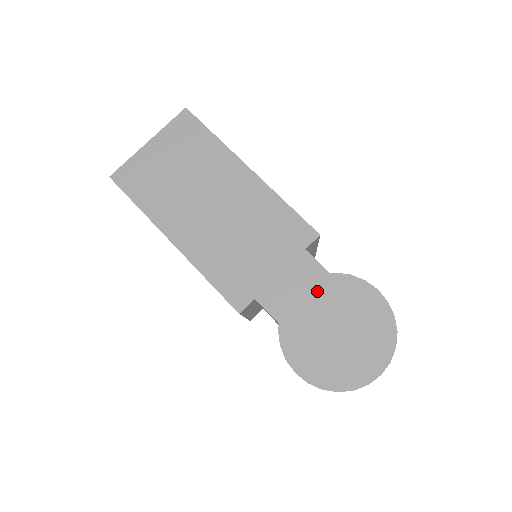
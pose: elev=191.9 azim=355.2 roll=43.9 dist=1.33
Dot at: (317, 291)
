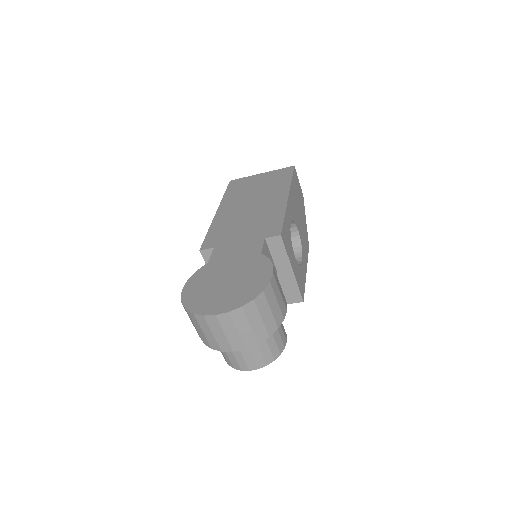
Dot at: (244, 258)
